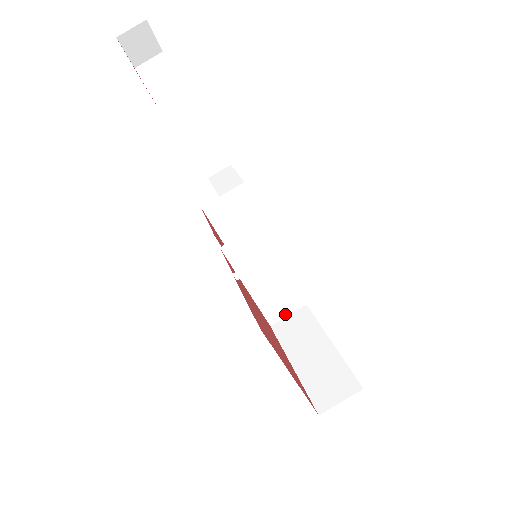
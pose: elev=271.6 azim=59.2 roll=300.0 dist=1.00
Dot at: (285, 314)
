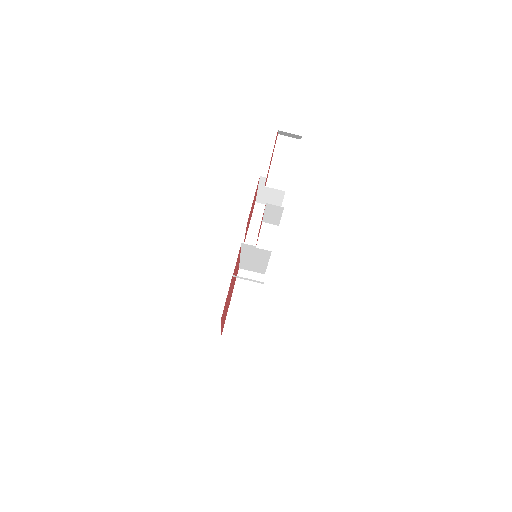
Dot at: (251, 270)
